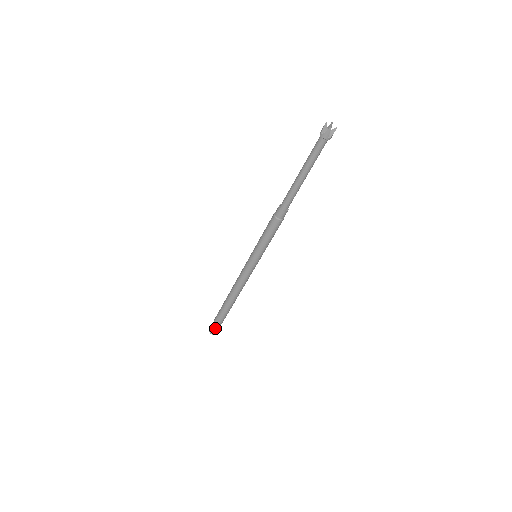
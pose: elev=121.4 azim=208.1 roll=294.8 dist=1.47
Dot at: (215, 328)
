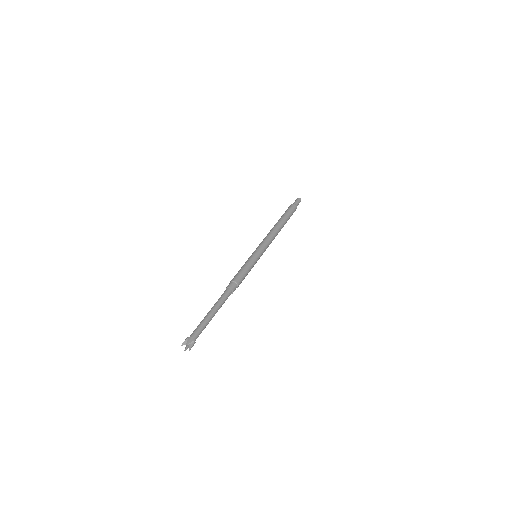
Dot at: occluded
